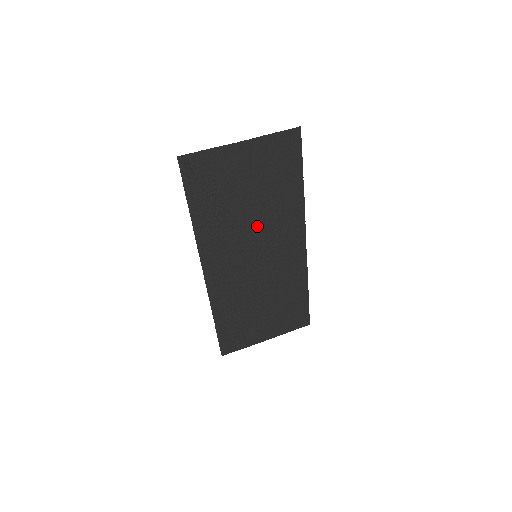
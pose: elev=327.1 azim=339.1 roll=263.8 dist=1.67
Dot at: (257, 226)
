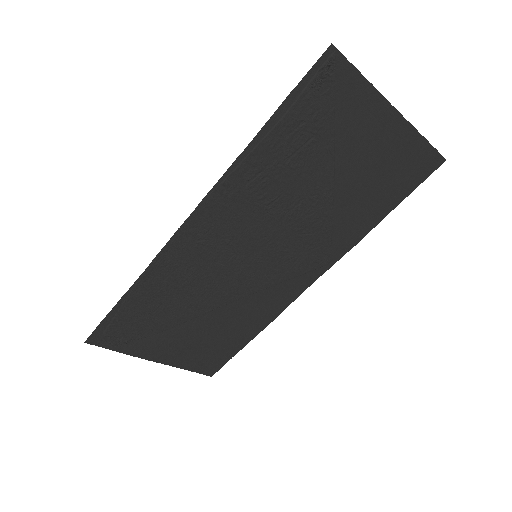
Dot at: (296, 223)
